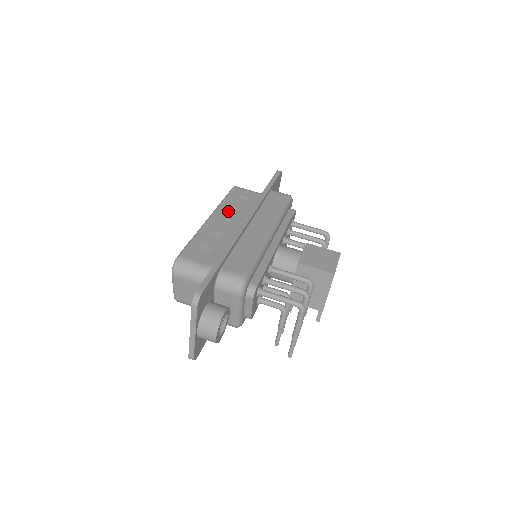
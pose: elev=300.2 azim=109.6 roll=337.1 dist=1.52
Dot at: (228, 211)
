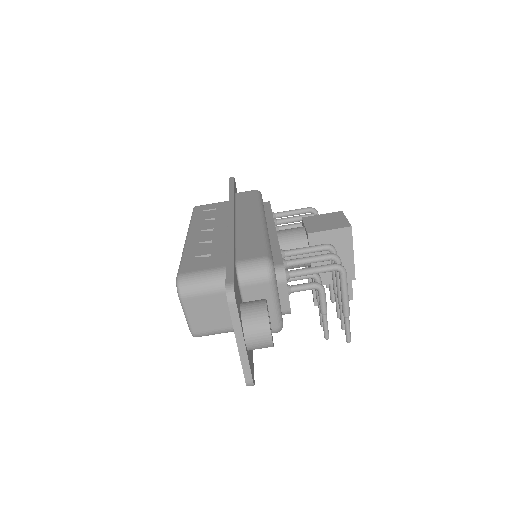
Dot at: (203, 223)
